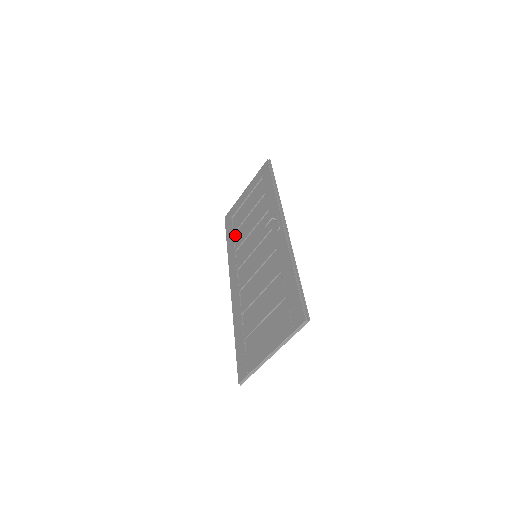
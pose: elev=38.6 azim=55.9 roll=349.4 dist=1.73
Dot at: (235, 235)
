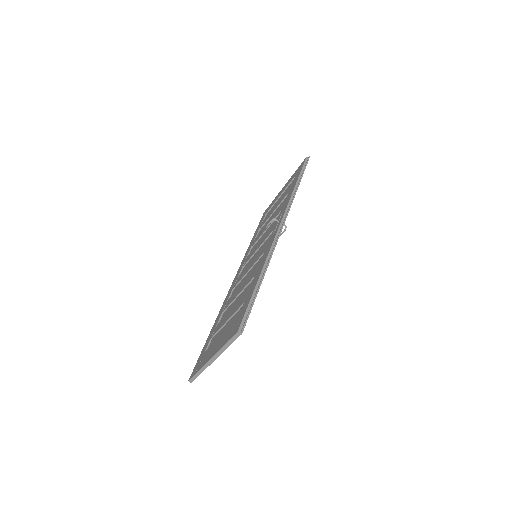
Dot at: (259, 232)
